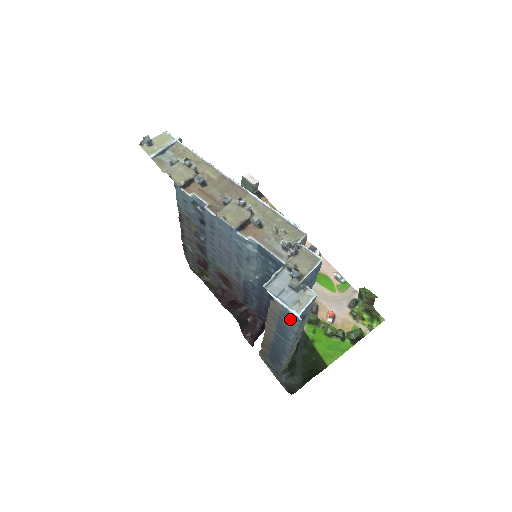
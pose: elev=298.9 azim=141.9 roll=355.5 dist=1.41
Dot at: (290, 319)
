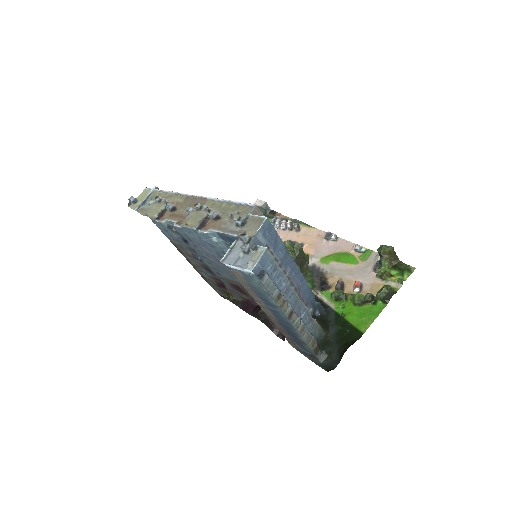
Dot at: (253, 281)
